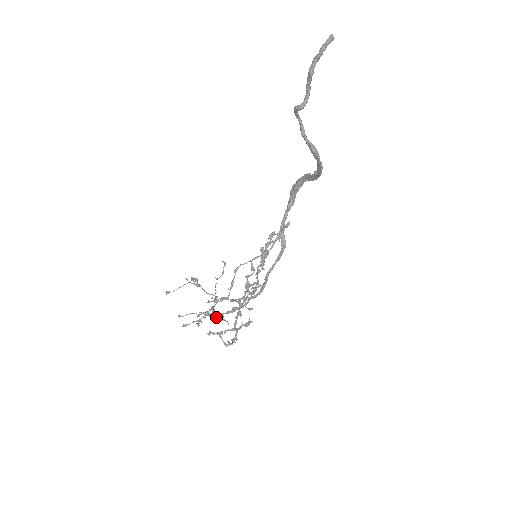
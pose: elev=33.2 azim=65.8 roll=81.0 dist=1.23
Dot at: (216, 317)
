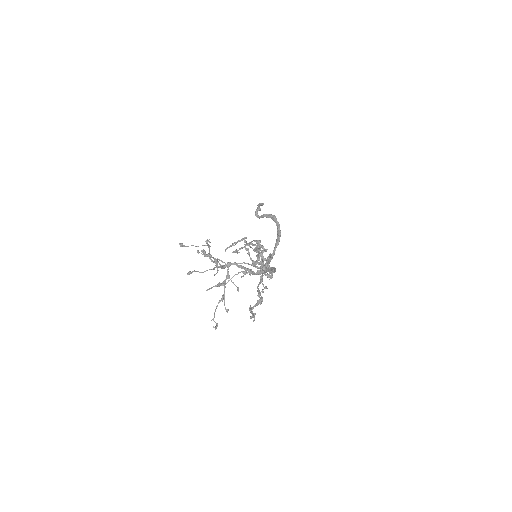
Dot at: (235, 263)
